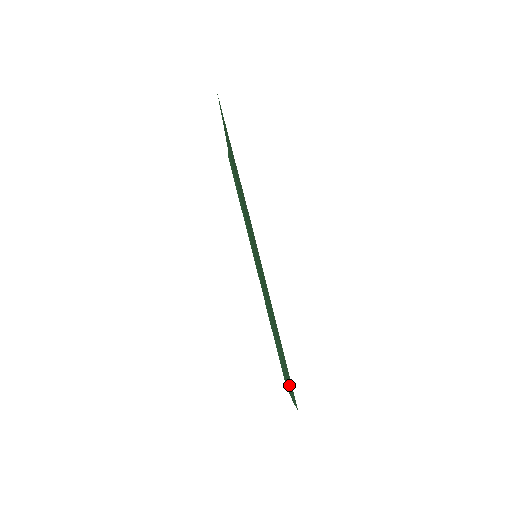
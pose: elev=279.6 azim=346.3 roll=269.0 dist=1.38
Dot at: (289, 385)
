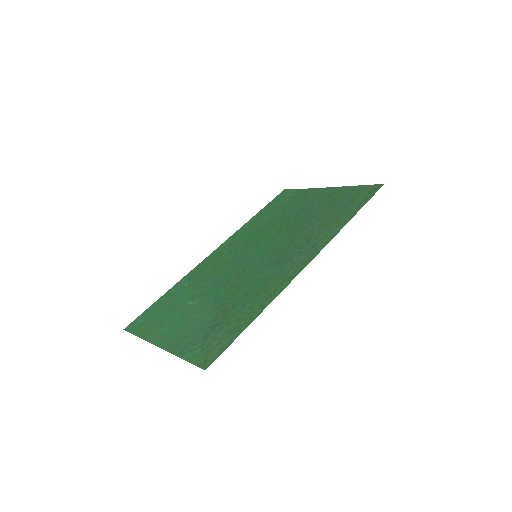
Dot at: (191, 343)
